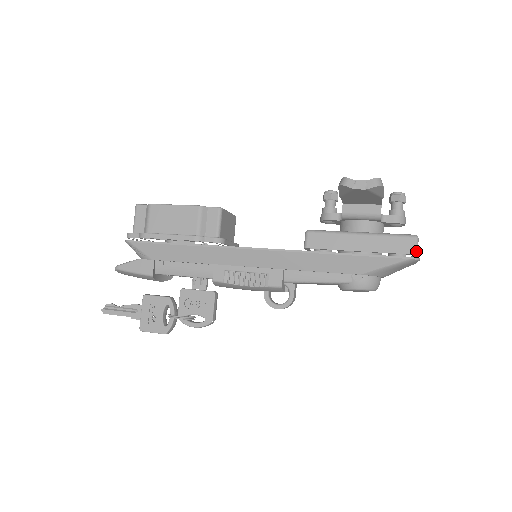
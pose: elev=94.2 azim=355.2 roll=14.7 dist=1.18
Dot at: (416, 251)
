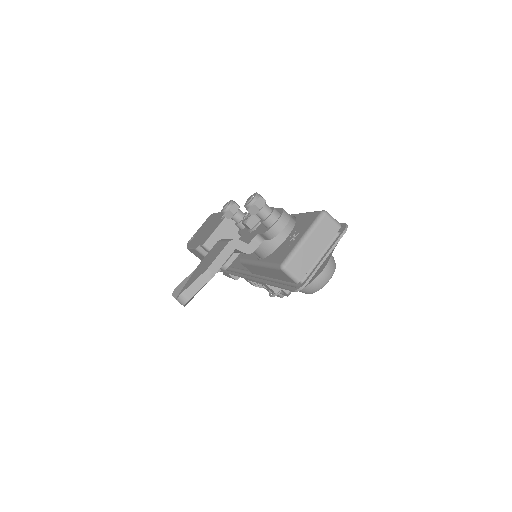
Dot at: (294, 281)
